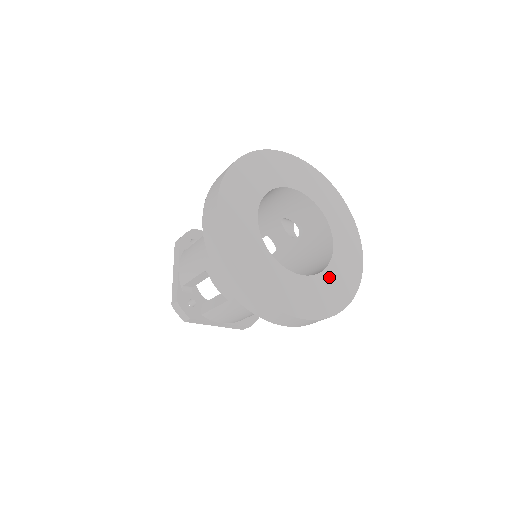
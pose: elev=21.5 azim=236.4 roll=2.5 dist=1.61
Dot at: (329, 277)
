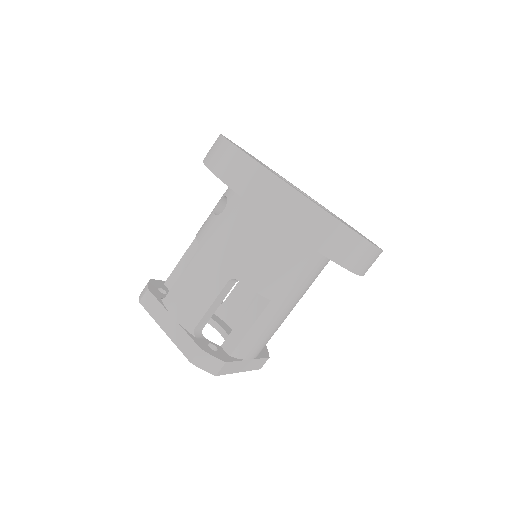
Dot at: occluded
